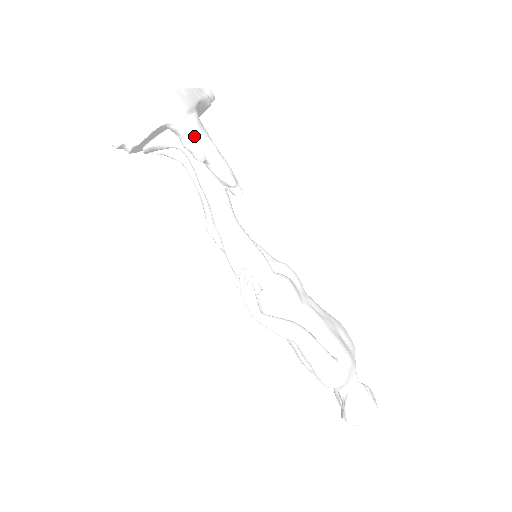
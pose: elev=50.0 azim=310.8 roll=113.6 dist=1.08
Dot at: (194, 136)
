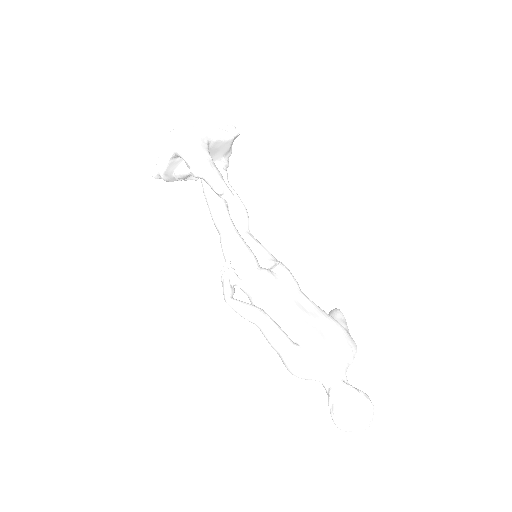
Dot at: (190, 159)
